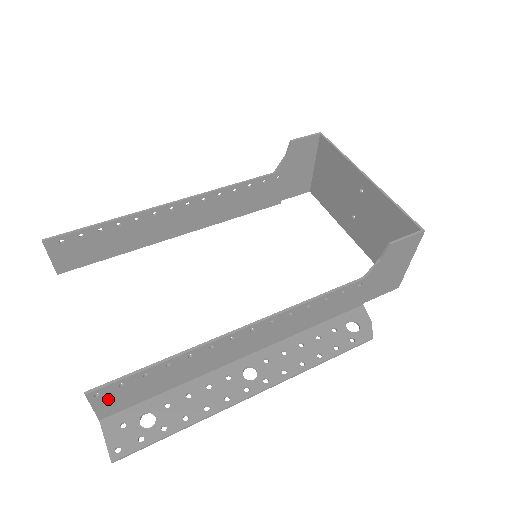
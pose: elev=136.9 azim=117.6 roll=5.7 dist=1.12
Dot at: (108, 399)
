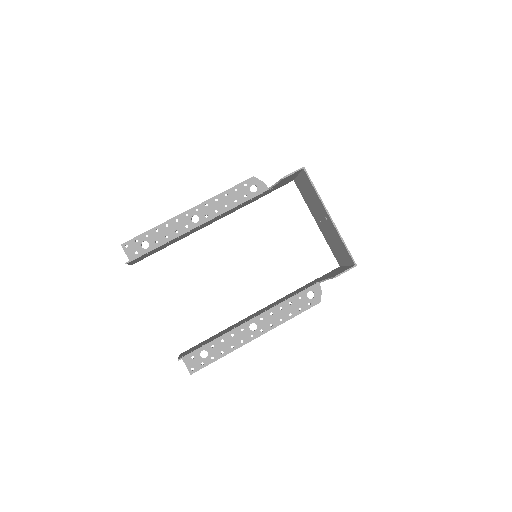
Dot at: occluded
